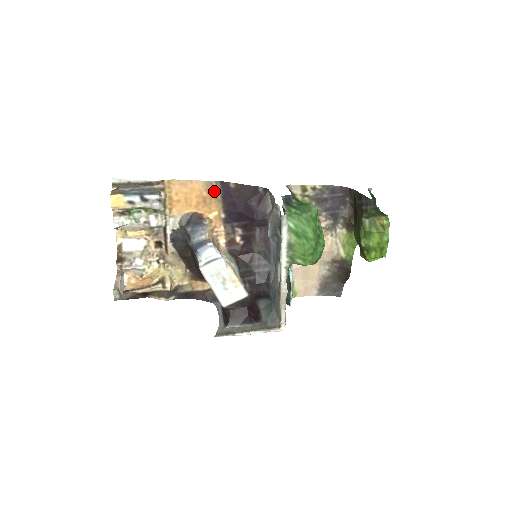
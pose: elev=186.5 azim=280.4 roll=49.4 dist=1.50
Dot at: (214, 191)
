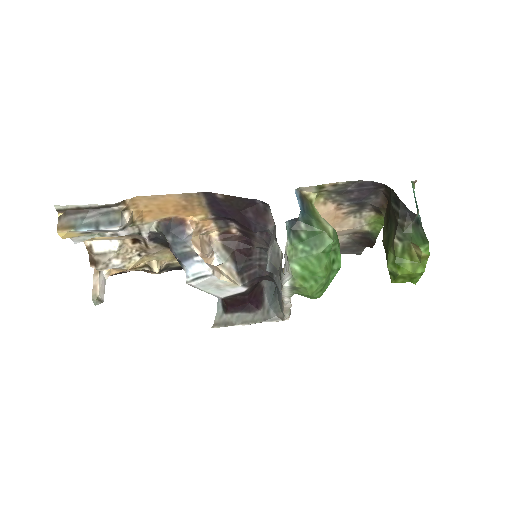
Dot at: (196, 200)
